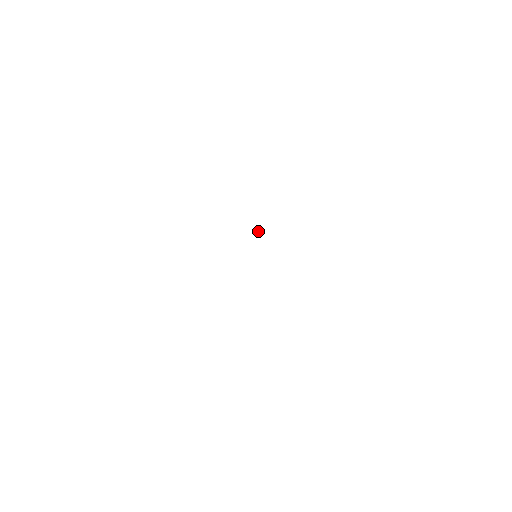
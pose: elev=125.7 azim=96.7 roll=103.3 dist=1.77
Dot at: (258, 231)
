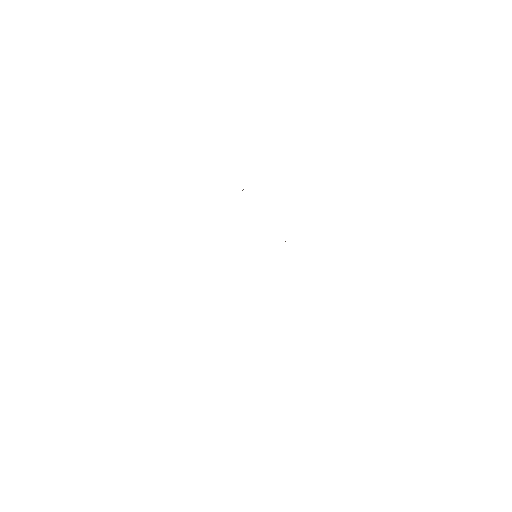
Dot at: occluded
